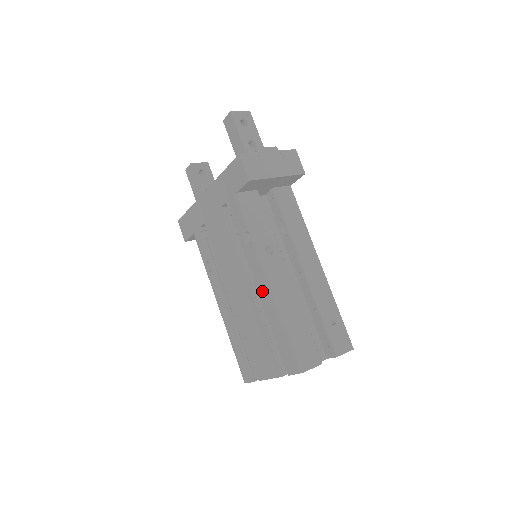
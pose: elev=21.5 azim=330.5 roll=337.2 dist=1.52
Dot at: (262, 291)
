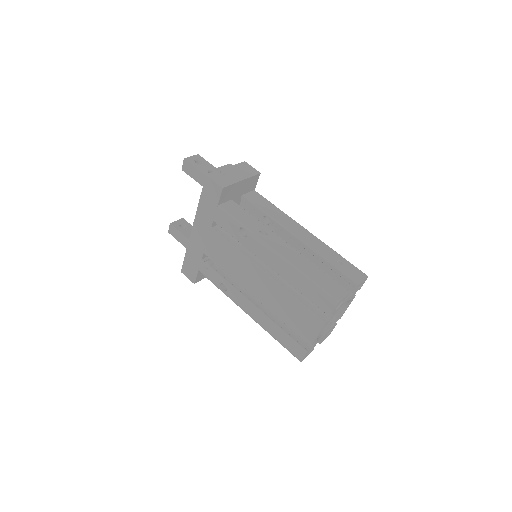
Dot at: (274, 265)
